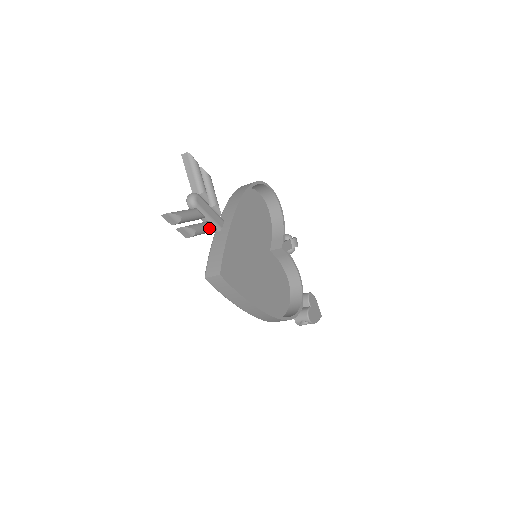
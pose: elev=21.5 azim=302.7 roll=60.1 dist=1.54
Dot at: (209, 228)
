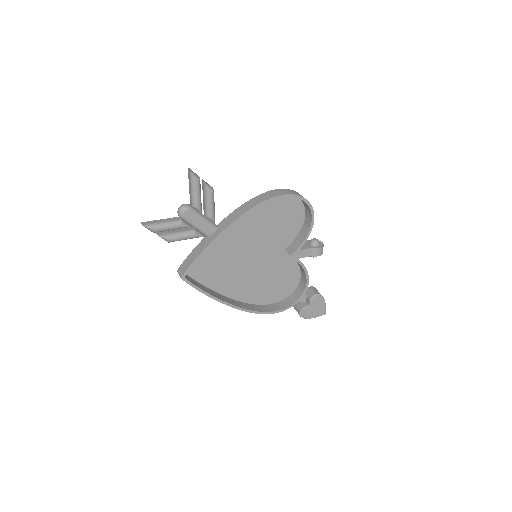
Dot at: (190, 237)
